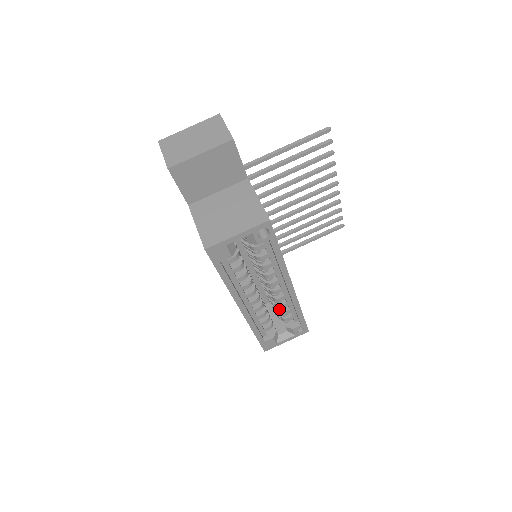
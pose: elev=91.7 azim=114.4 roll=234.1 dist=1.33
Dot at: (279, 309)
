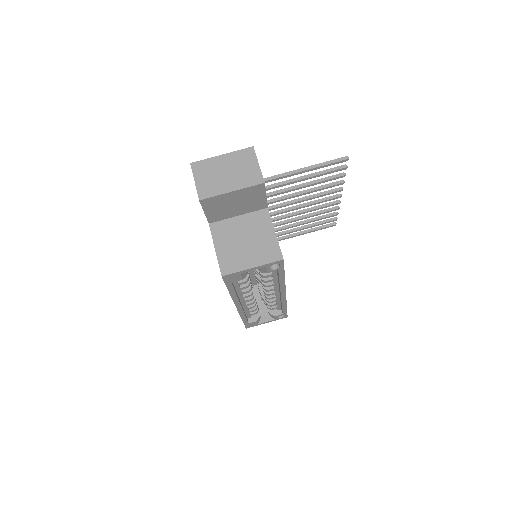
Dot at: (267, 302)
